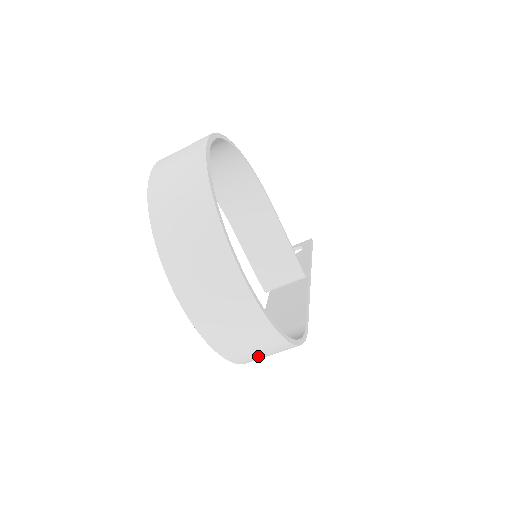
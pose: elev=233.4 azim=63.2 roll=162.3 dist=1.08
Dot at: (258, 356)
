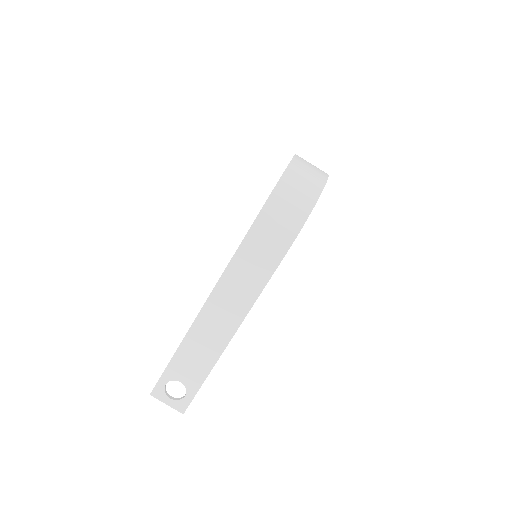
Dot at: (292, 192)
